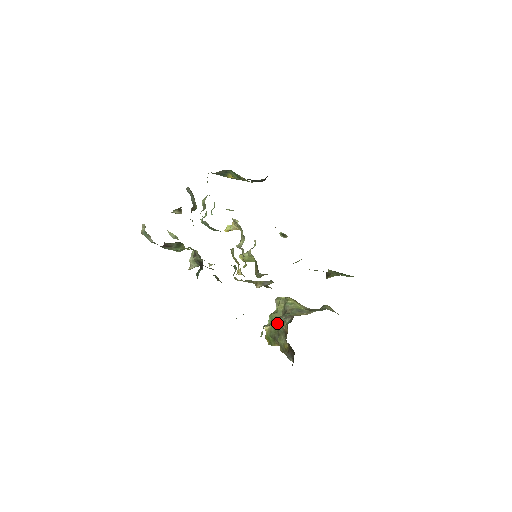
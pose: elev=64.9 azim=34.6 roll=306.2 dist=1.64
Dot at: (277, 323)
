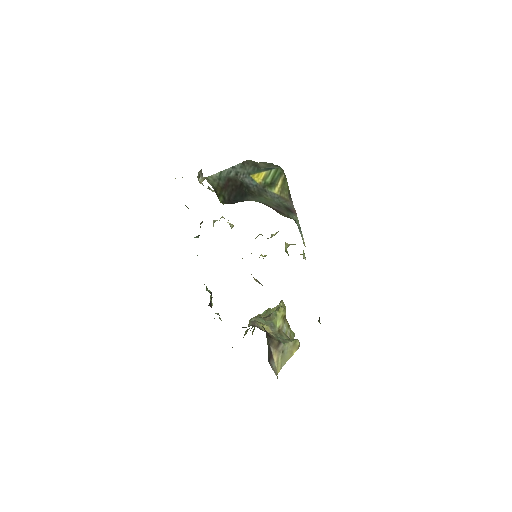
Dot at: occluded
